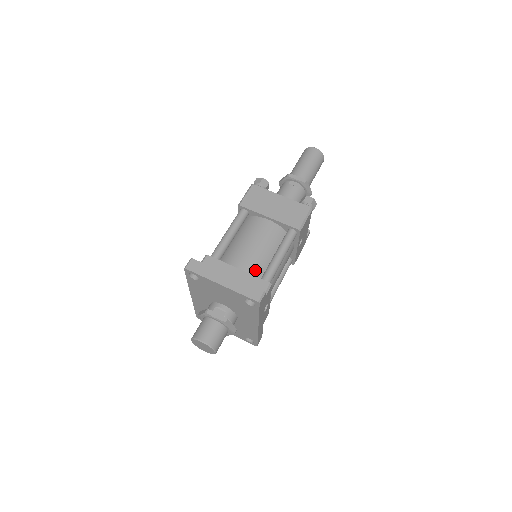
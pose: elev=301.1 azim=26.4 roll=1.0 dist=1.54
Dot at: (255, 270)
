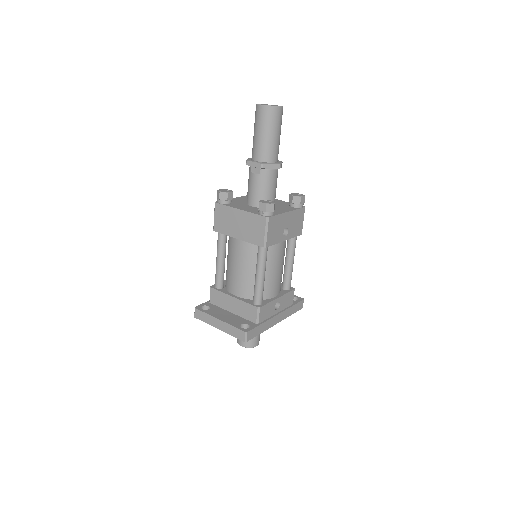
Dot at: (247, 291)
